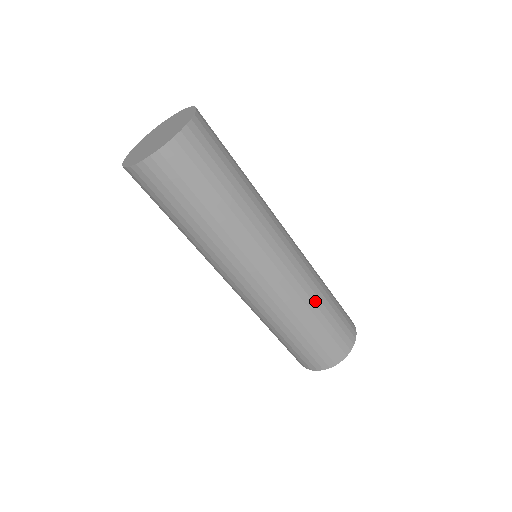
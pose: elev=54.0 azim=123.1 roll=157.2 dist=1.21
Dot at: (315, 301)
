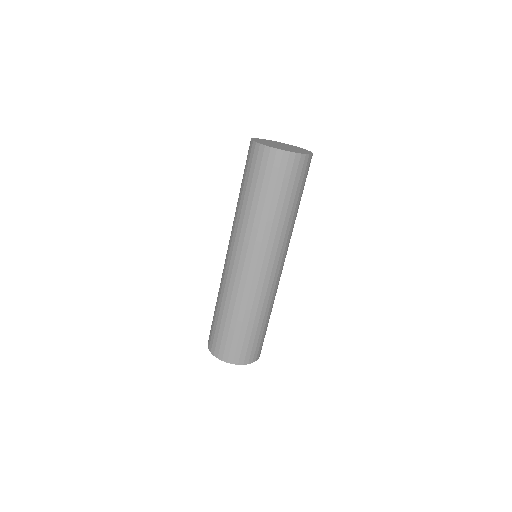
Dot at: (267, 310)
